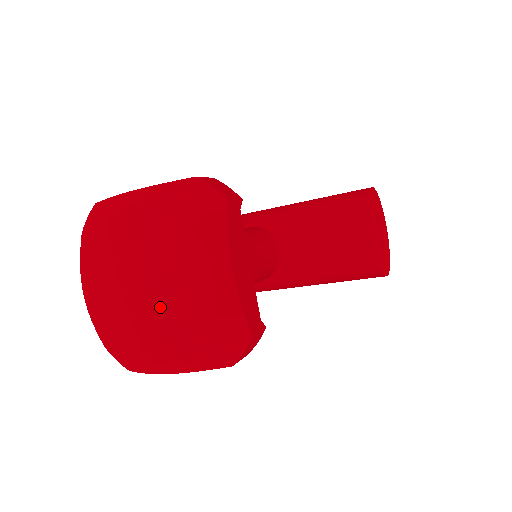
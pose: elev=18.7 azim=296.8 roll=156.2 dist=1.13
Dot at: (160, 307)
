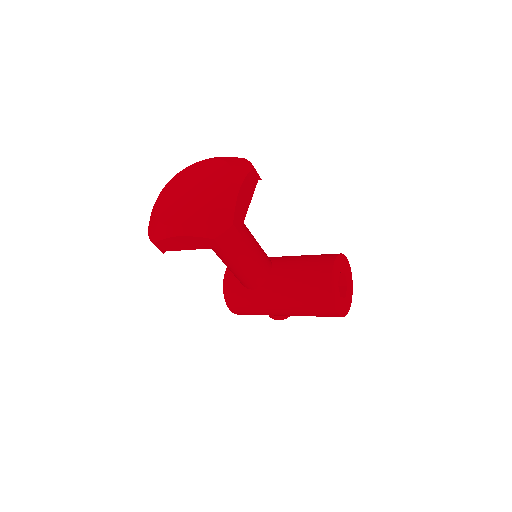
Dot at: (194, 200)
